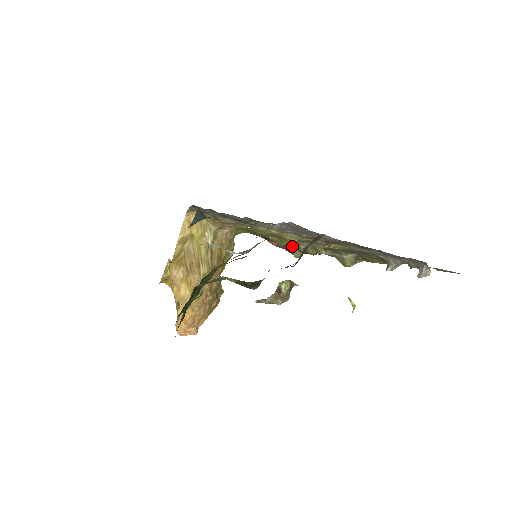
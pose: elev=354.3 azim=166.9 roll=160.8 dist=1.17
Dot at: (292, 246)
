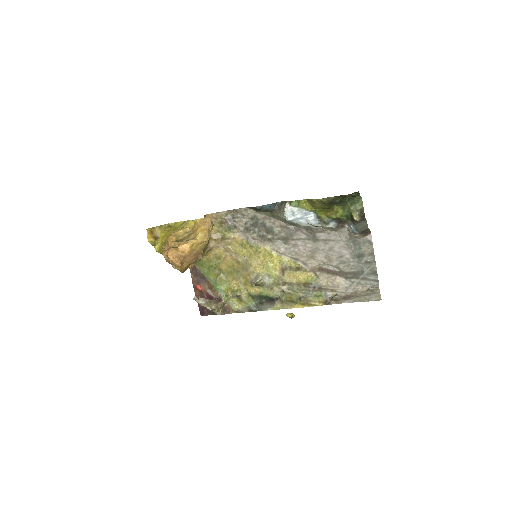
Dot at: (232, 288)
